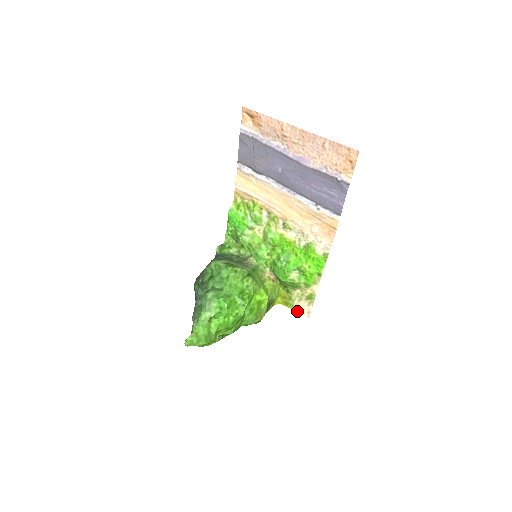
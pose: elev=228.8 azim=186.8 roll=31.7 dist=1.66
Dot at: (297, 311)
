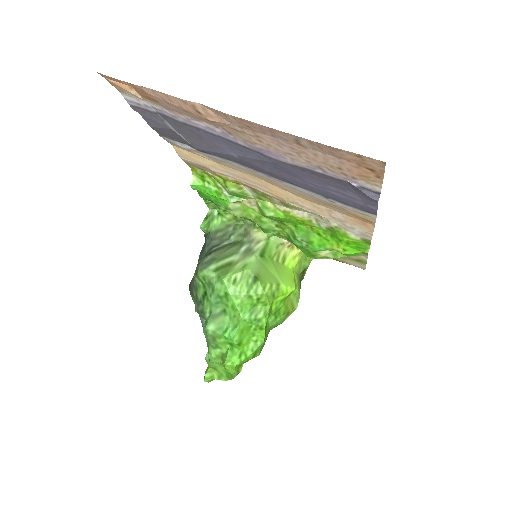
Dot at: (346, 263)
